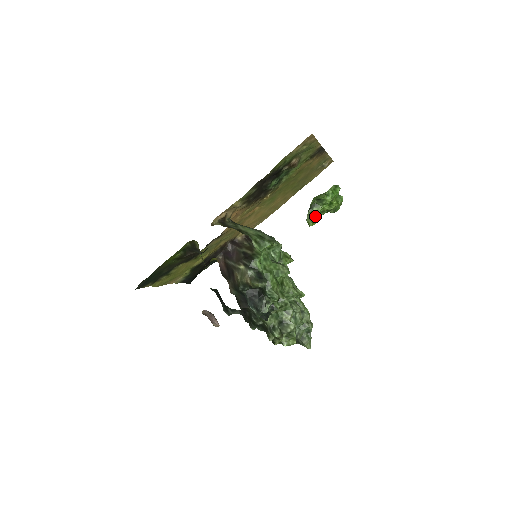
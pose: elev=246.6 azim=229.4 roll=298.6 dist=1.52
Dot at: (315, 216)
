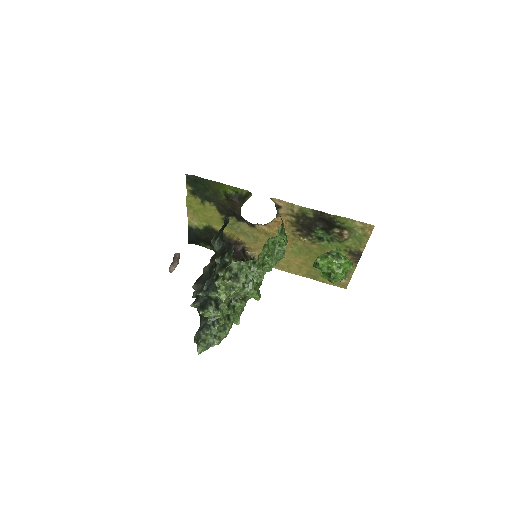
Dot at: (326, 258)
